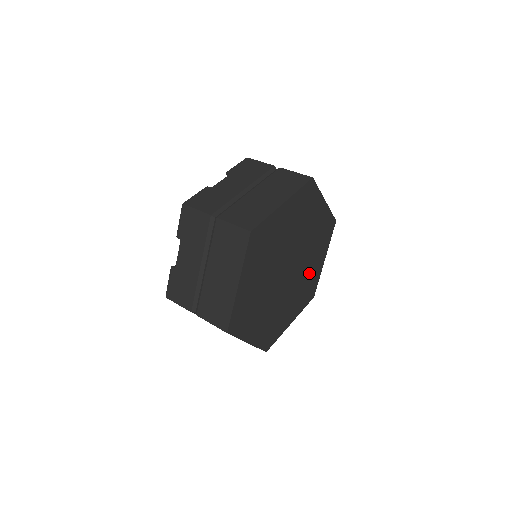
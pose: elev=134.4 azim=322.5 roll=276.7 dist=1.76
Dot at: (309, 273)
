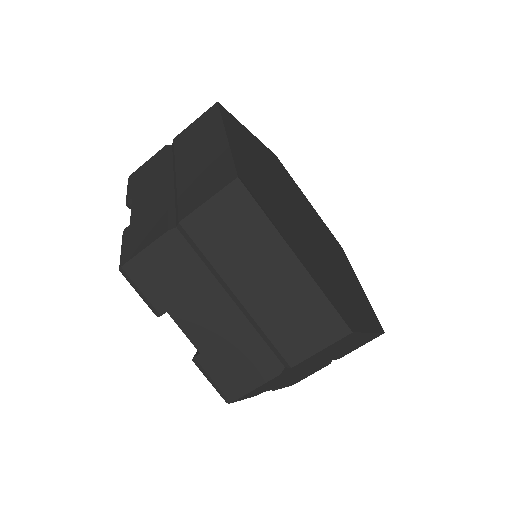
Dot at: (316, 221)
